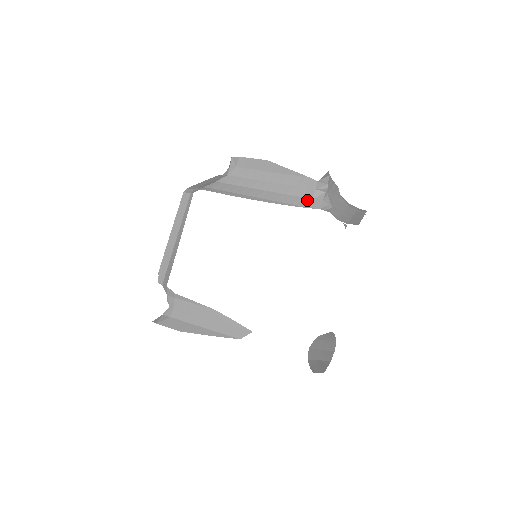
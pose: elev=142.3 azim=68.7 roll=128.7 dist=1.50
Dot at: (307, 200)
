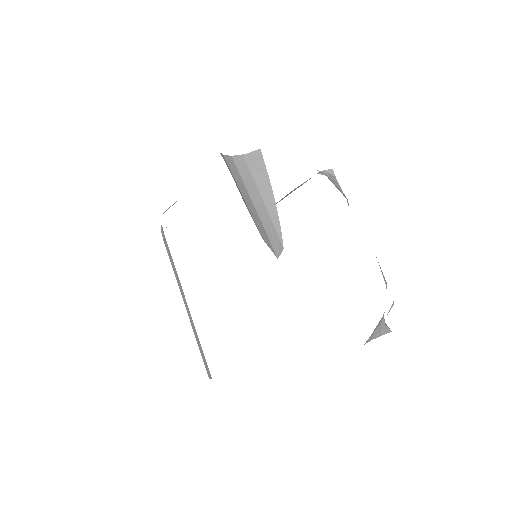
Dot at: occluded
